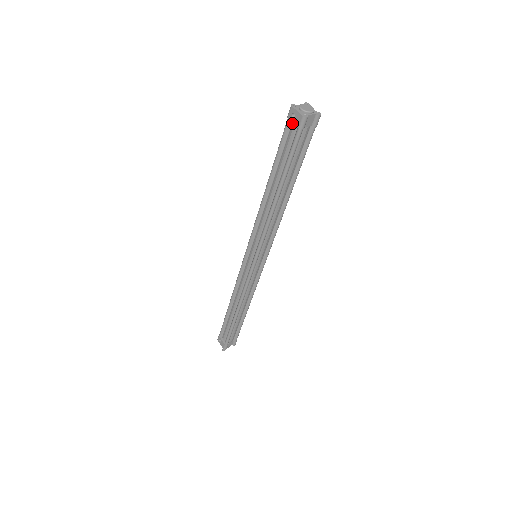
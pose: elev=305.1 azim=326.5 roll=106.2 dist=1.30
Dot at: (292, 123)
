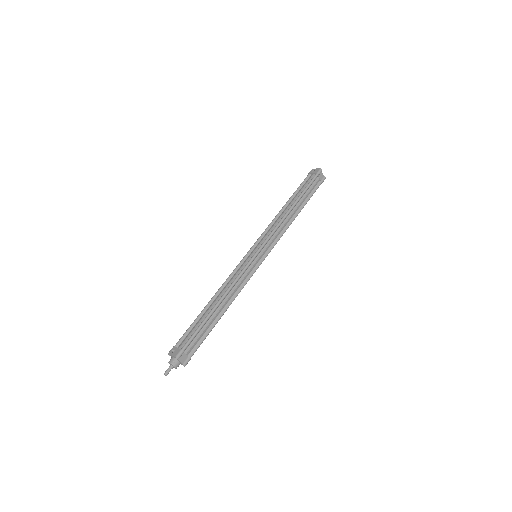
Dot at: (311, 175)
